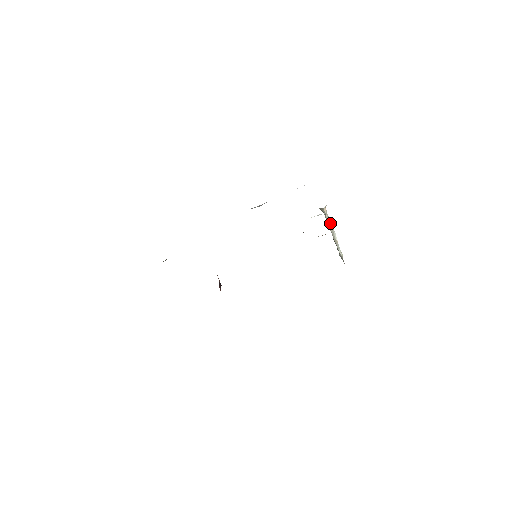
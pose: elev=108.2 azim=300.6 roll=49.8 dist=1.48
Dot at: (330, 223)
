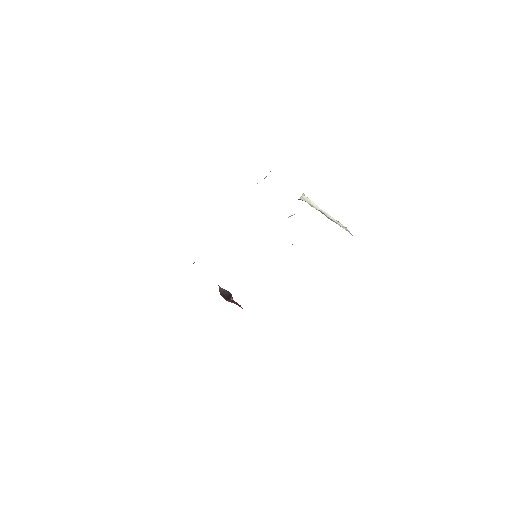
Dot at: (317, 206)
